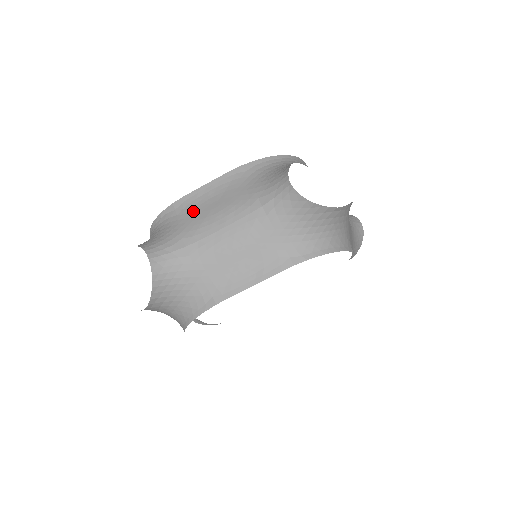
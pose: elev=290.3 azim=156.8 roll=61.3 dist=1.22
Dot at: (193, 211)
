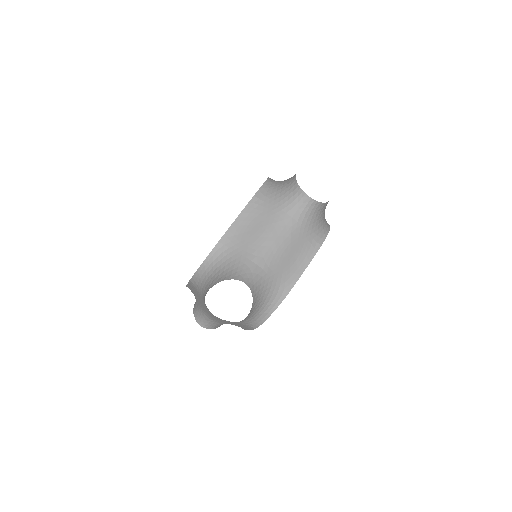
Dot at: (196, 297)
